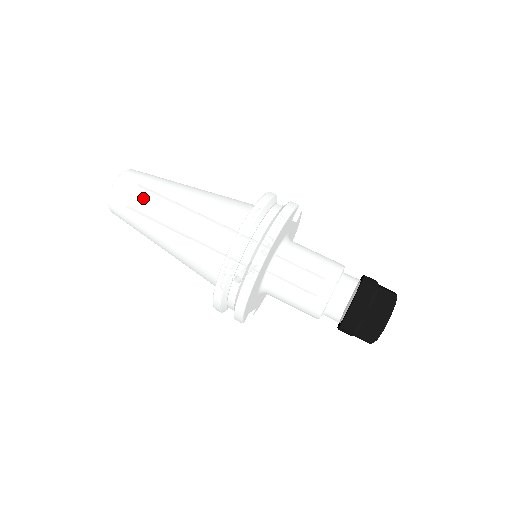
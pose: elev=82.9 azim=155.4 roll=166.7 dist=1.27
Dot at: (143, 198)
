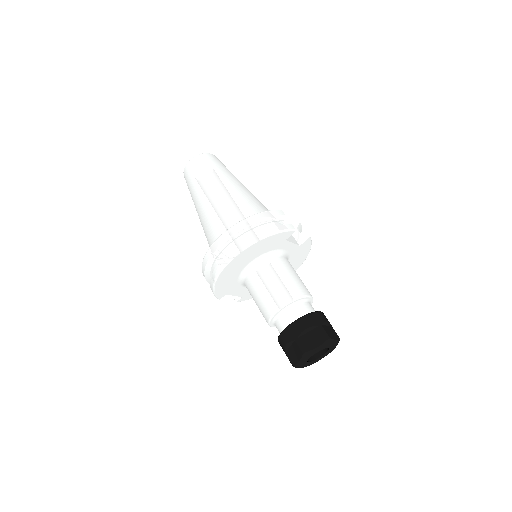
Dot at: (201, 176)
